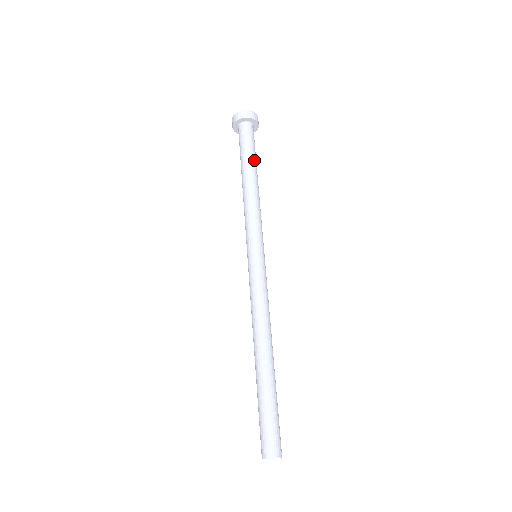
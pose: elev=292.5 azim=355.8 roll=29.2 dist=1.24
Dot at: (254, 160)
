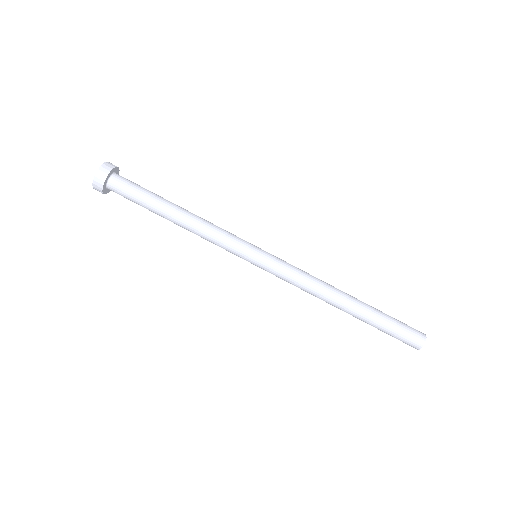
Dot at: (159, 197)
